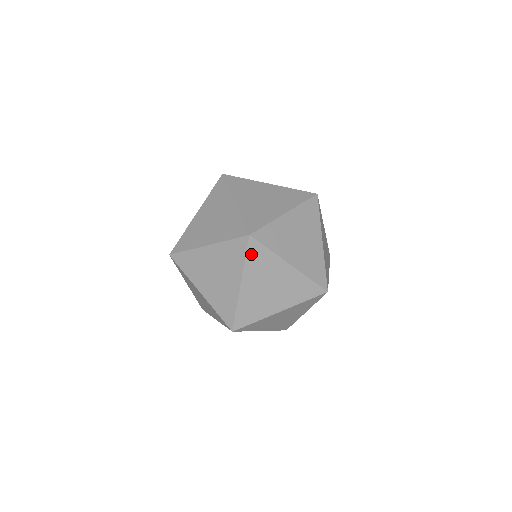
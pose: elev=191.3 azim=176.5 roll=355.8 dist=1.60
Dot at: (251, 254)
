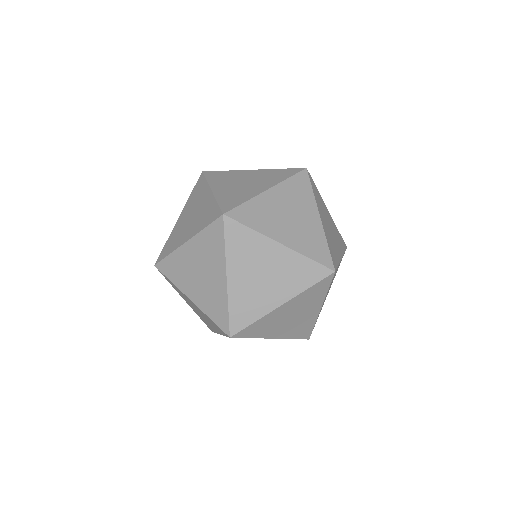
Dot at: occluded
